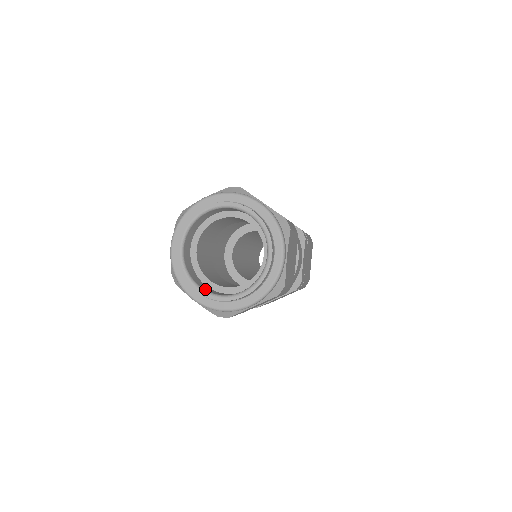
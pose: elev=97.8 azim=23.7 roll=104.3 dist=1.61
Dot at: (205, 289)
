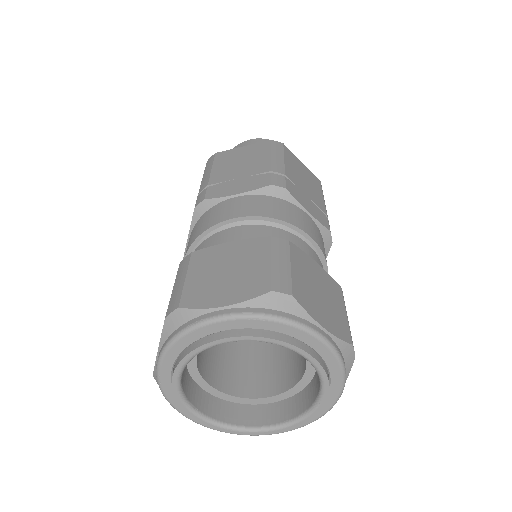
Dot at: (273, 422)
